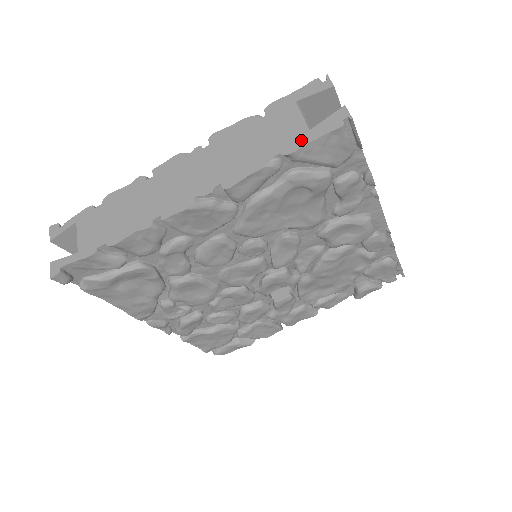
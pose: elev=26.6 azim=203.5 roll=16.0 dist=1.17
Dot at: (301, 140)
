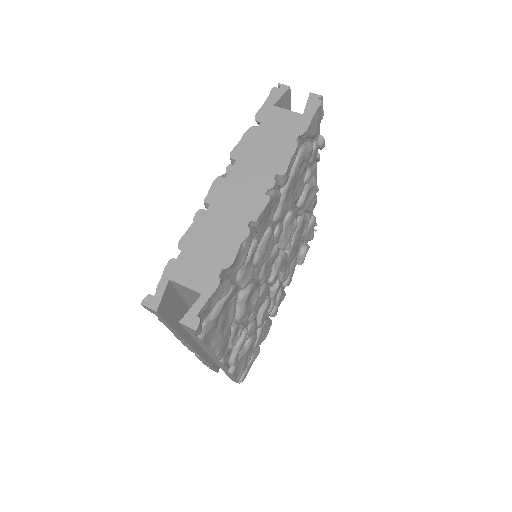
Dot at: (304, 122)
